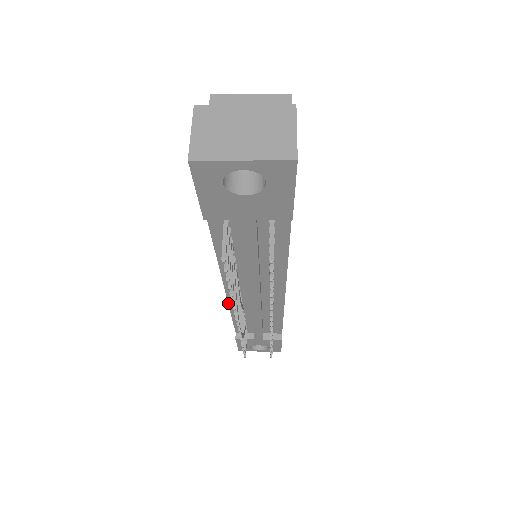
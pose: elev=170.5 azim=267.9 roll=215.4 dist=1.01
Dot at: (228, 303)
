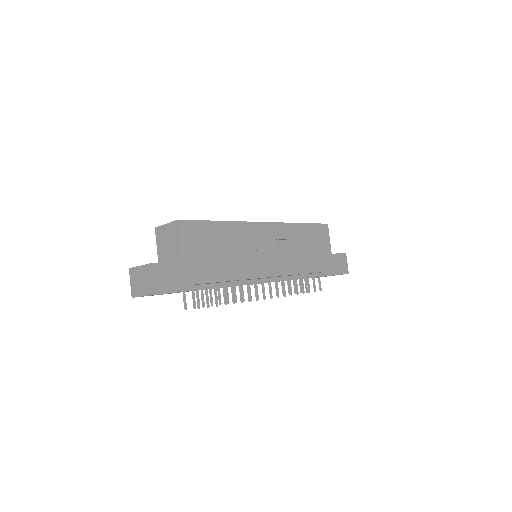
Dot at: occluded
